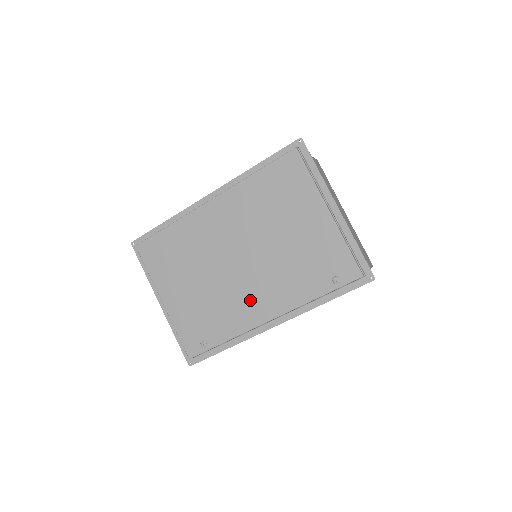
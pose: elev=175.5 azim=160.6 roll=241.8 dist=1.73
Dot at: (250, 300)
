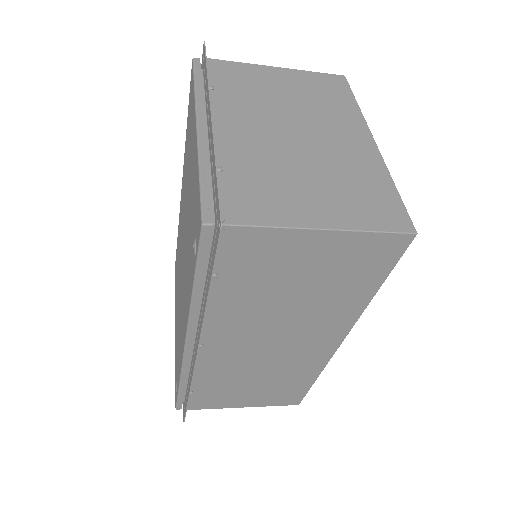
Dot at: (183, 312)
